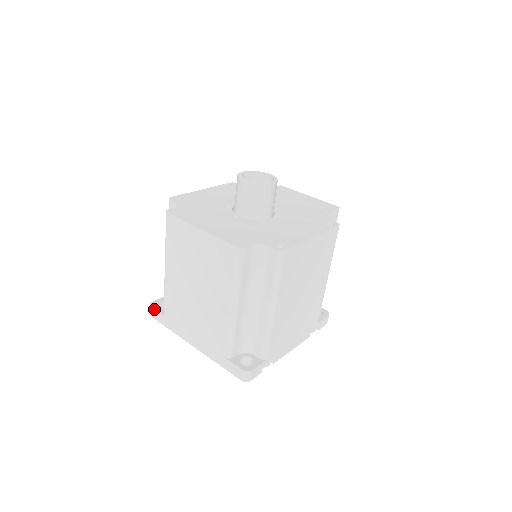
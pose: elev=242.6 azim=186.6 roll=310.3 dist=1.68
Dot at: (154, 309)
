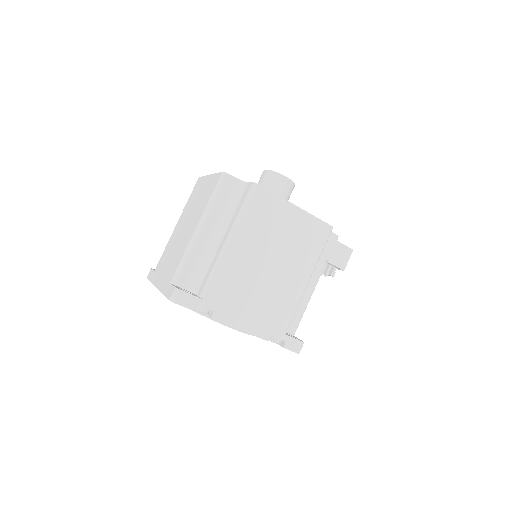
Dot at: (152, 269)
